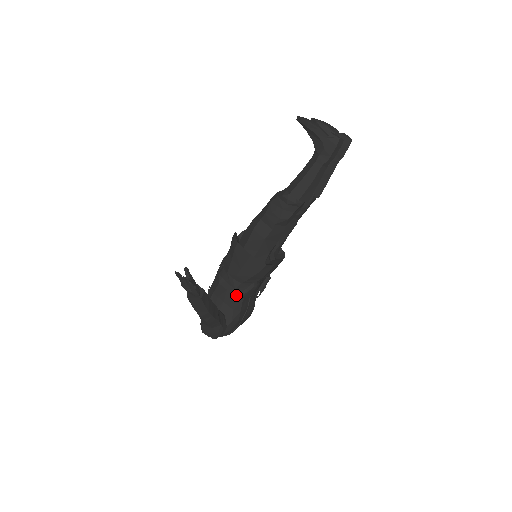
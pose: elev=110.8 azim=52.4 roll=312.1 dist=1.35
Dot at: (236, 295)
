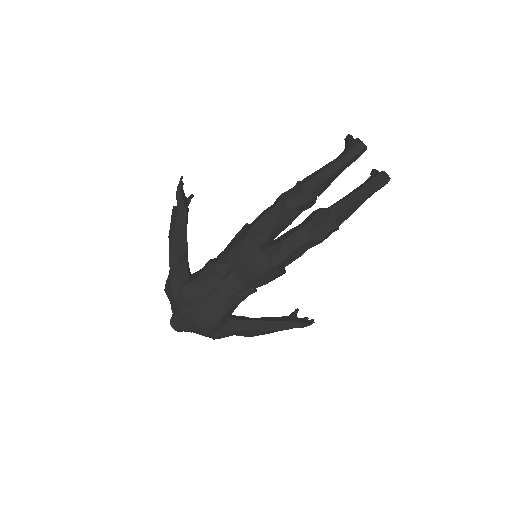
Dot at: (212, 265)
